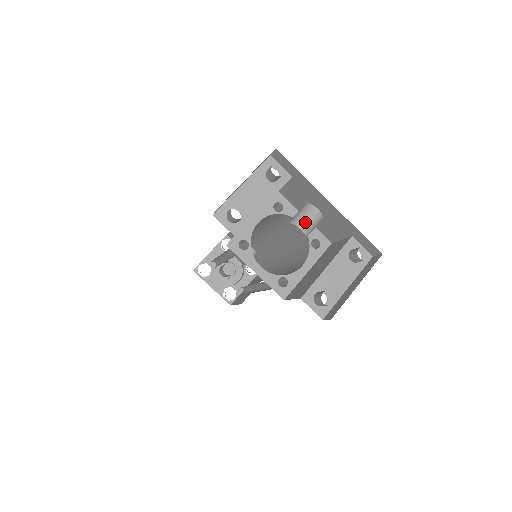
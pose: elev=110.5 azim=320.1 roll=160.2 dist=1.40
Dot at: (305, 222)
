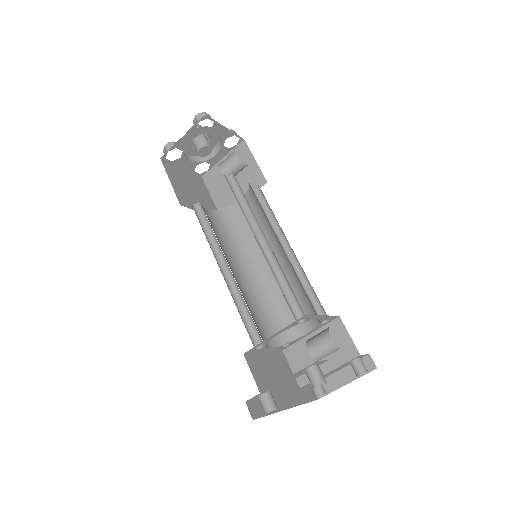
Dot at: occluded
